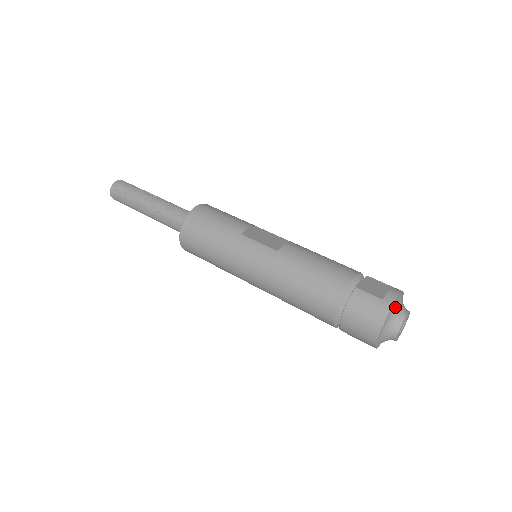
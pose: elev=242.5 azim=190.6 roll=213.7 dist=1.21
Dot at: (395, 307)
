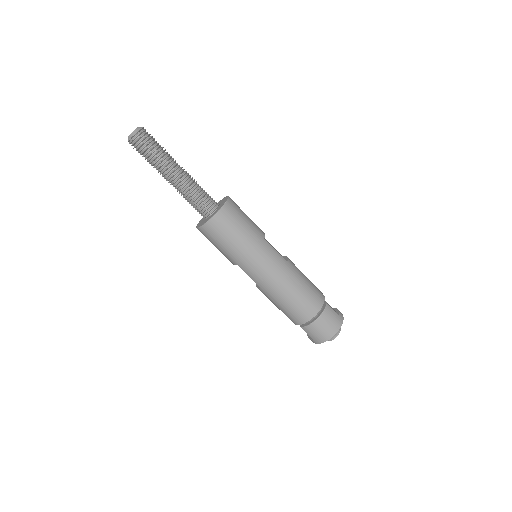
Dot at: occluded
